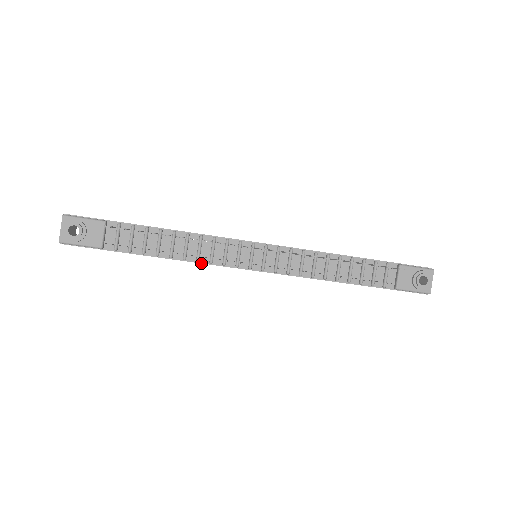
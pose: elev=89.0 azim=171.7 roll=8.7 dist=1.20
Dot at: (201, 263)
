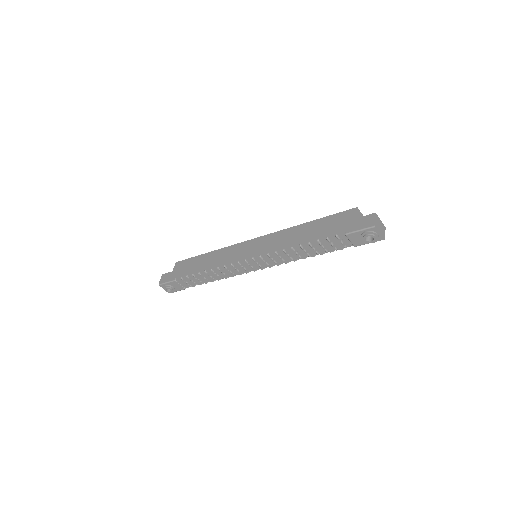
Dot at: occluded
